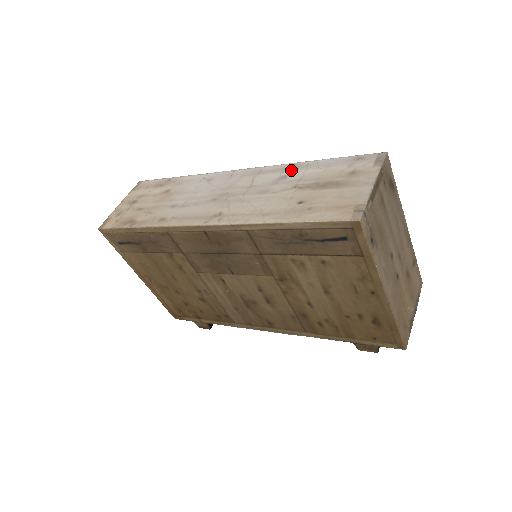
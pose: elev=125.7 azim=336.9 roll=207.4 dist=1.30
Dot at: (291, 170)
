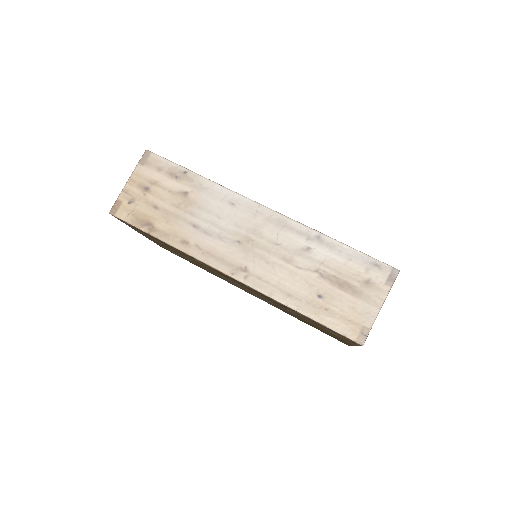
Dot at: (316, 243)
